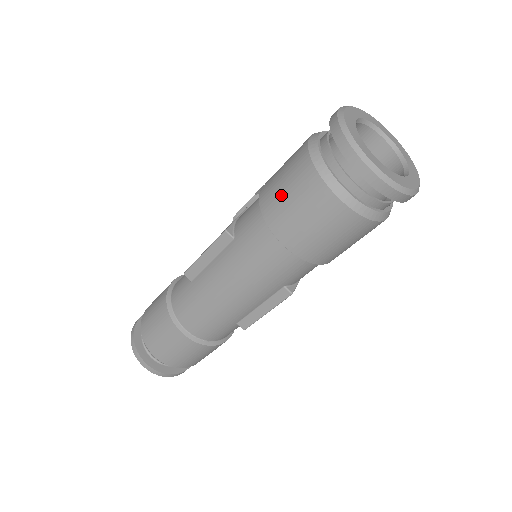
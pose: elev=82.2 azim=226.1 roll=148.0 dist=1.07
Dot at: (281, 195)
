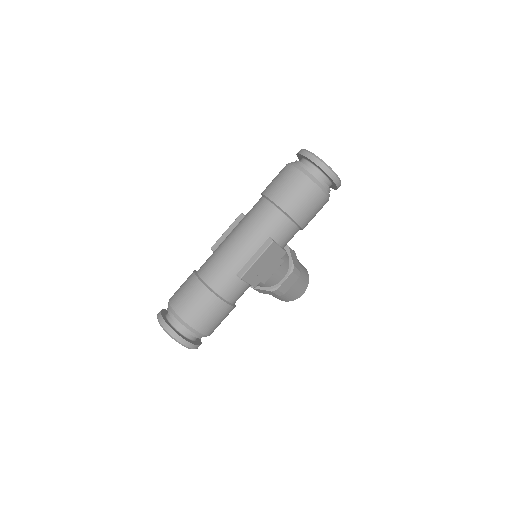
Dot at: (272, 181)
